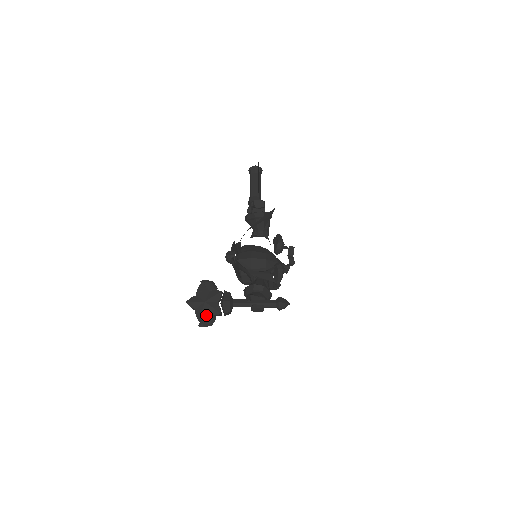
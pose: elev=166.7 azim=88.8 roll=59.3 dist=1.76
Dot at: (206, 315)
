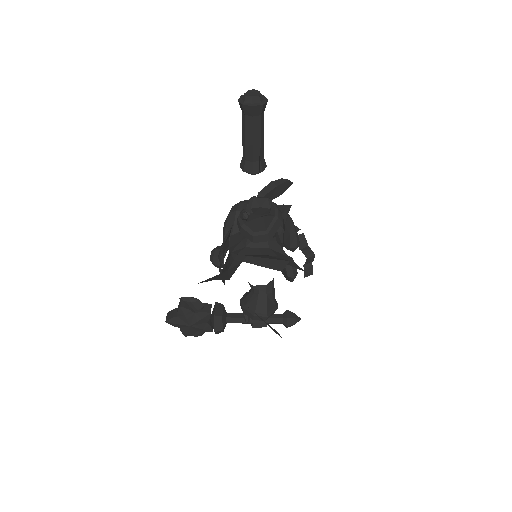
Dot at: (194, 333)
